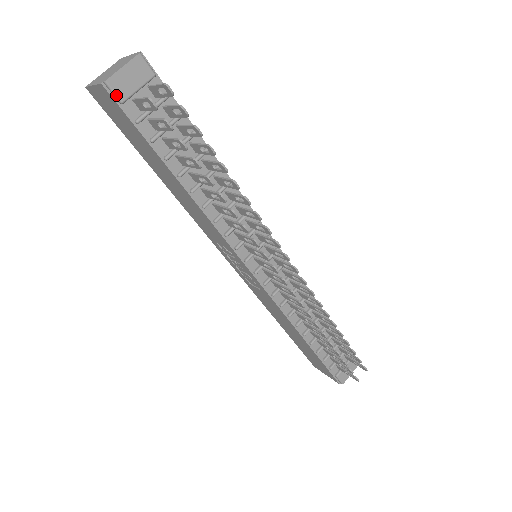
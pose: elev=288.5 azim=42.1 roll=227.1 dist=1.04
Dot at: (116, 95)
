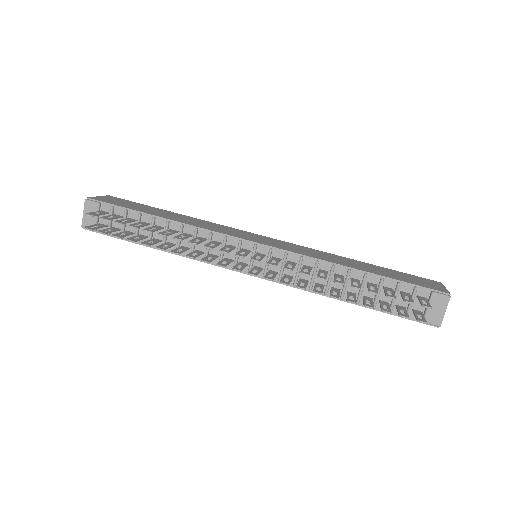
Dot at: occluded
